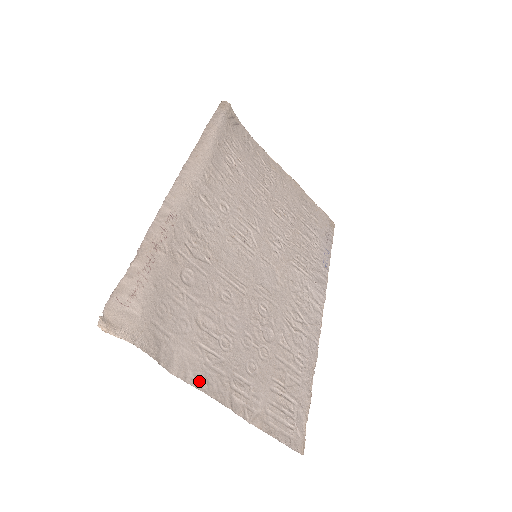
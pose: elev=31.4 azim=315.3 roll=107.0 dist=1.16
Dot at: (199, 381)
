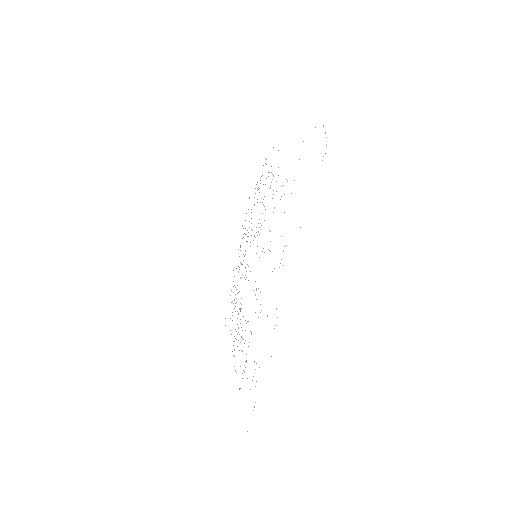
Dot at: occluded
